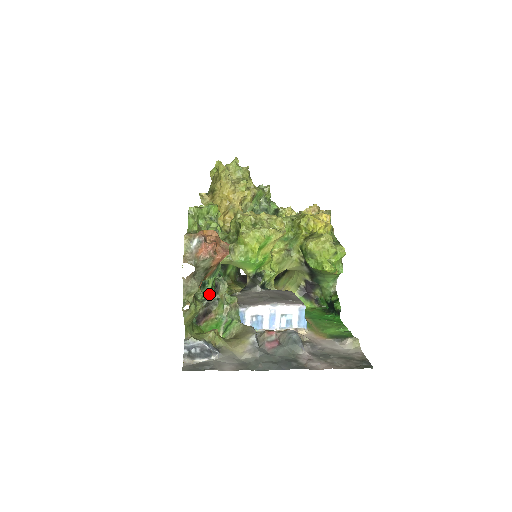
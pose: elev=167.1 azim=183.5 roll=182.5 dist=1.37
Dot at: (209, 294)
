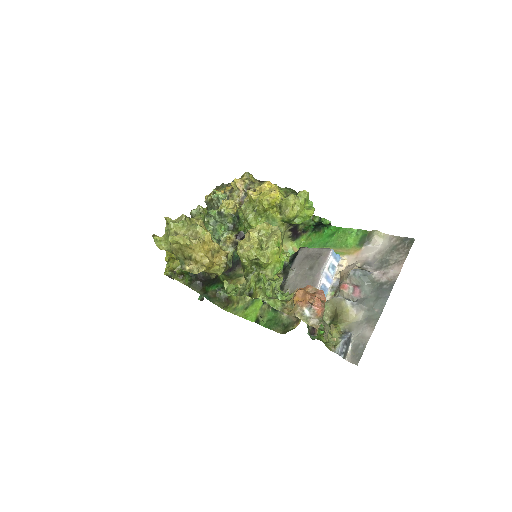
Dot at: occluded
